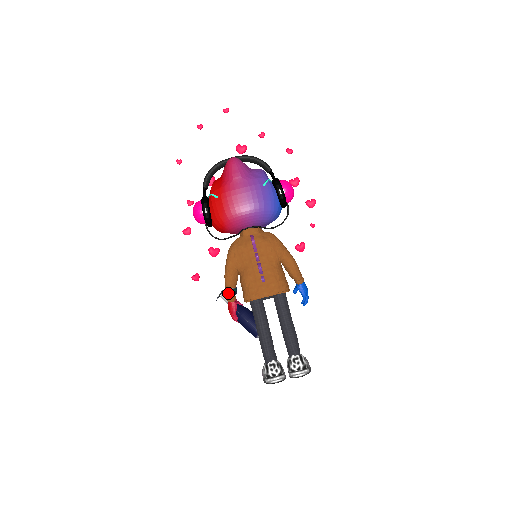
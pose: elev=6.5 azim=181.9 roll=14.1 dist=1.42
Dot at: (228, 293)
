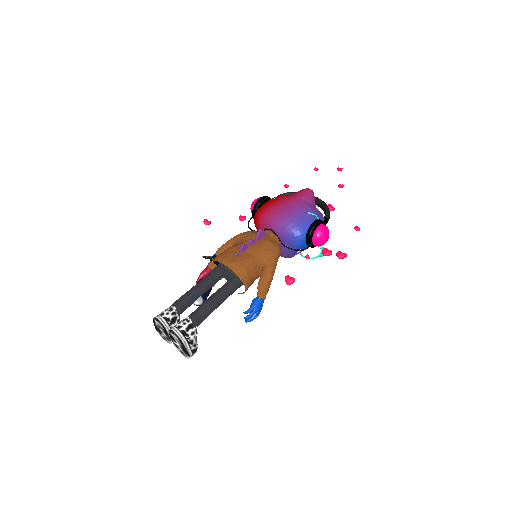
Dot at: (212, 256)
